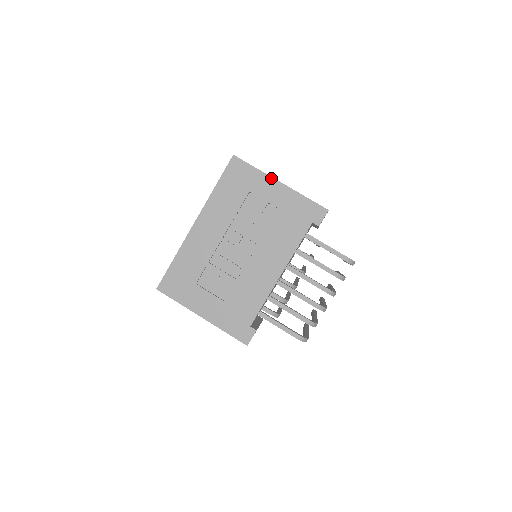
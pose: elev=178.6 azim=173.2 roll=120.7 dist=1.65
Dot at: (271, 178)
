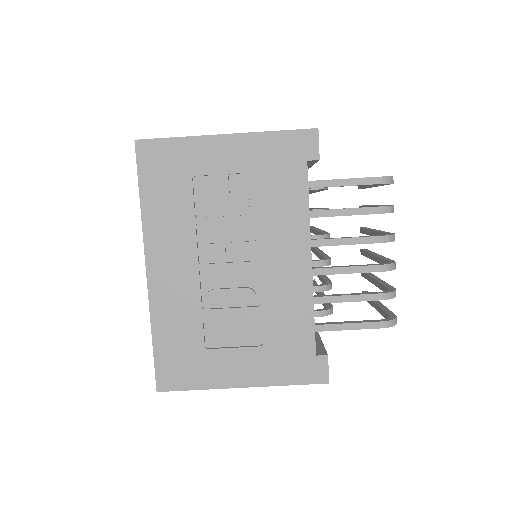
Dot at: (209, 137)
